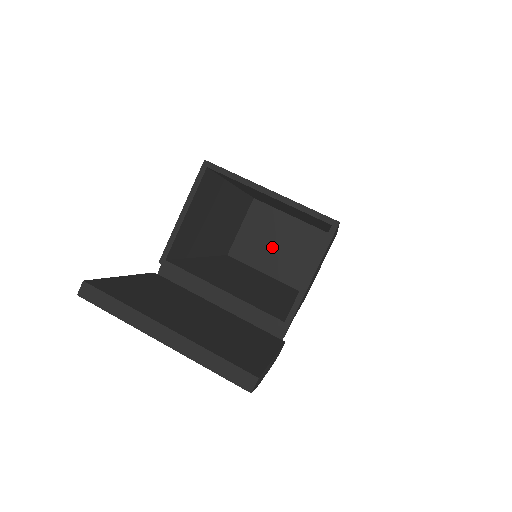
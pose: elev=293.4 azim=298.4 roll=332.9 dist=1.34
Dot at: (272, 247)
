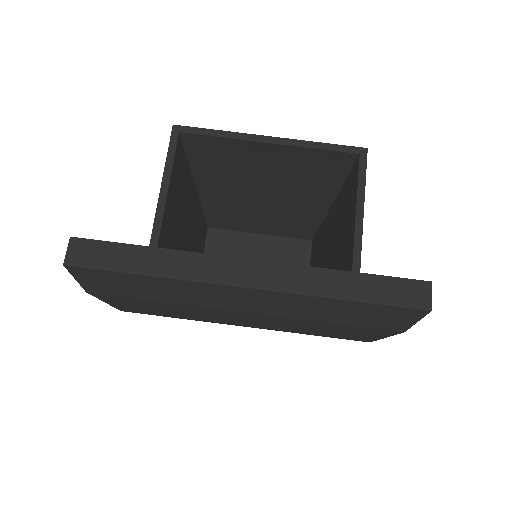
Dot at: occluded
